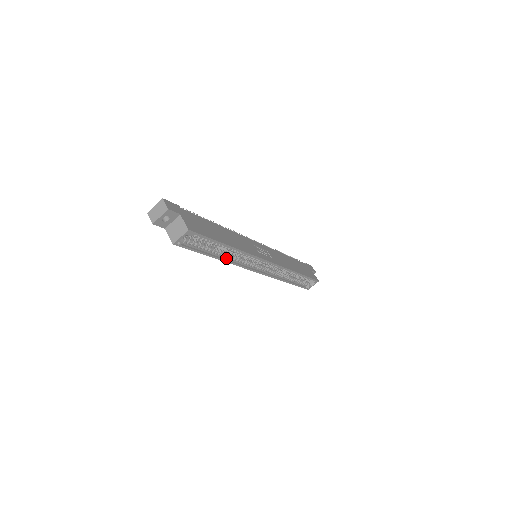
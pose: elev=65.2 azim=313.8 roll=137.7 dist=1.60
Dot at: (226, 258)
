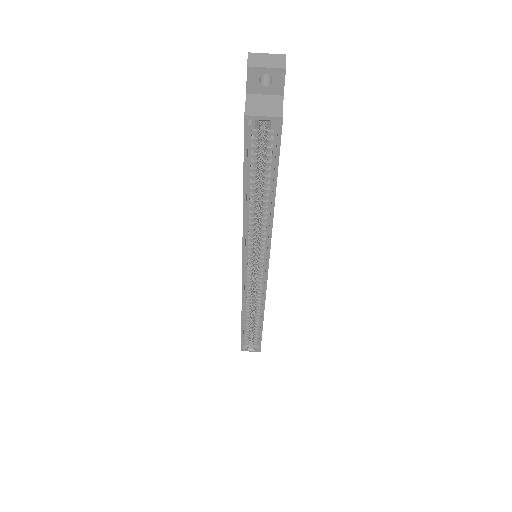
Dot at: (248, 216)
